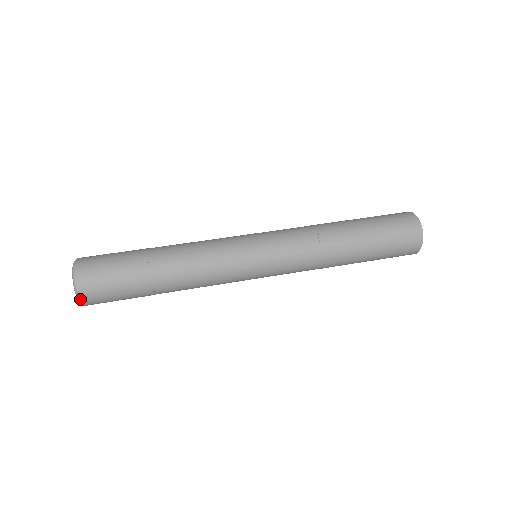
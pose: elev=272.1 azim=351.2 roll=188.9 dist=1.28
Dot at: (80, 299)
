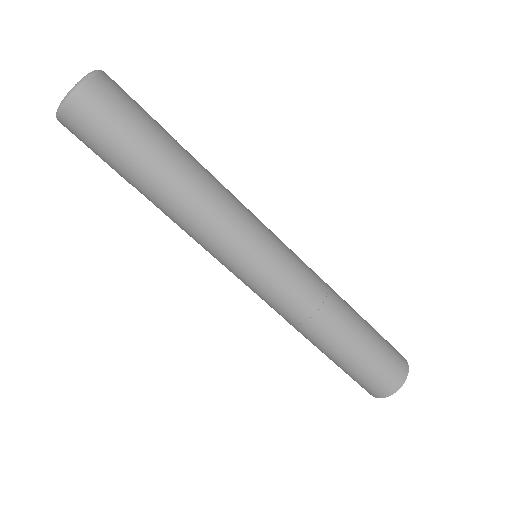
Dot at: (73, 94)
